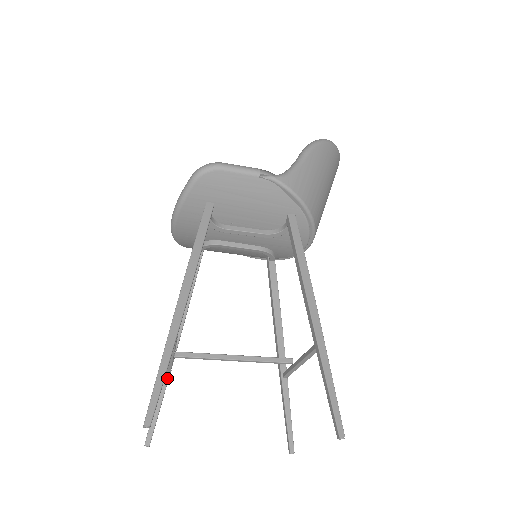
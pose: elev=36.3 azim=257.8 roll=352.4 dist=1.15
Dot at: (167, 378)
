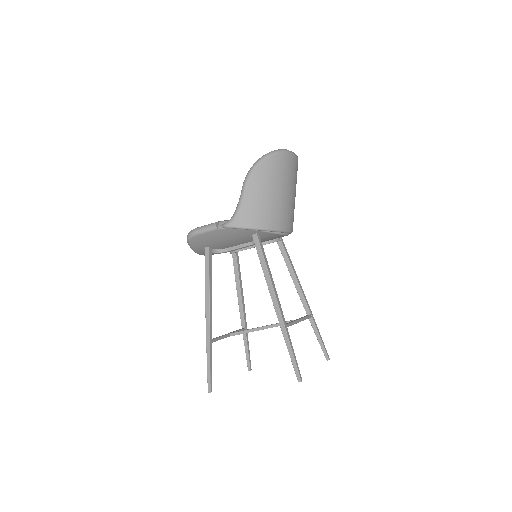
Dot at: (245, 335)
